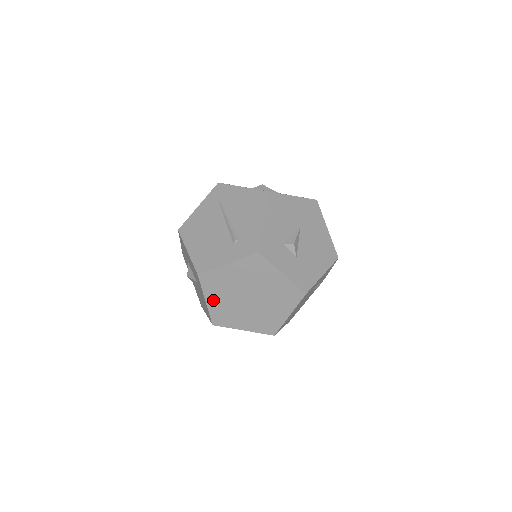
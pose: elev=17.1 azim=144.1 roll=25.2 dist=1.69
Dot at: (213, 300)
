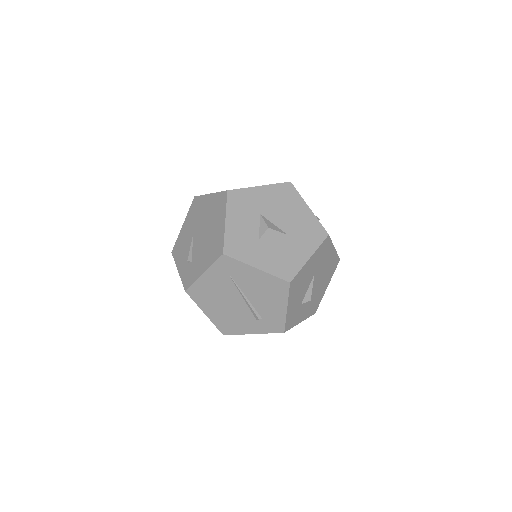
Dot at: occluded
